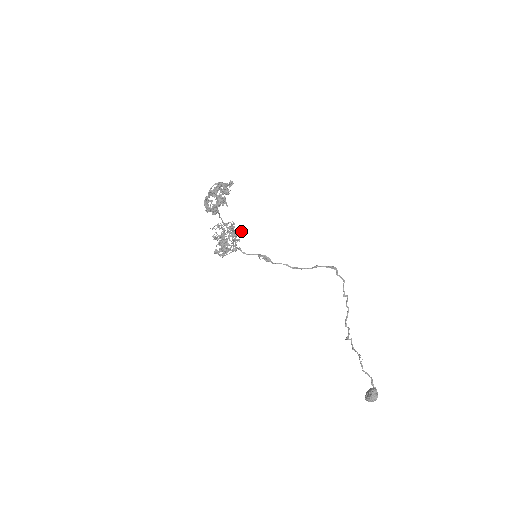
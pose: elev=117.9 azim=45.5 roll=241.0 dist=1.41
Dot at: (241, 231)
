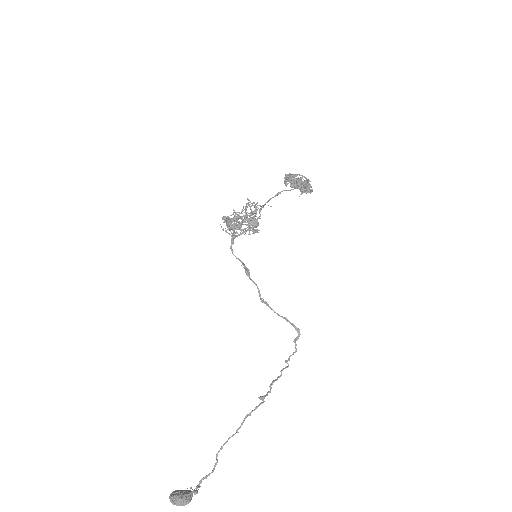
Dot at: (259, 230)
